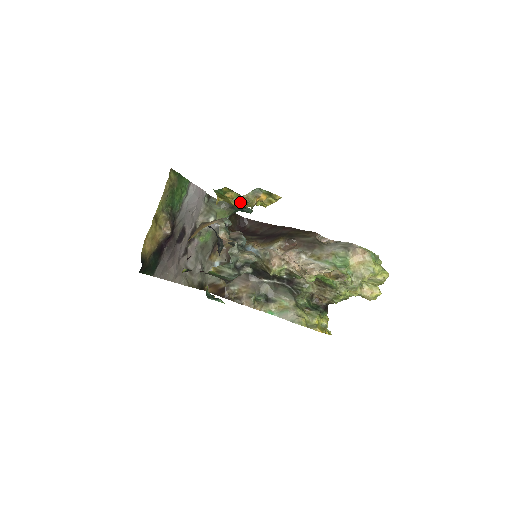
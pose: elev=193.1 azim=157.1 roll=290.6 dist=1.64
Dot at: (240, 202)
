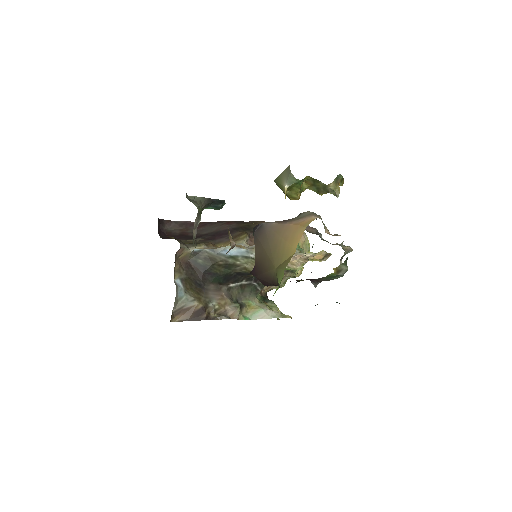
Dot at: (301, 192)
